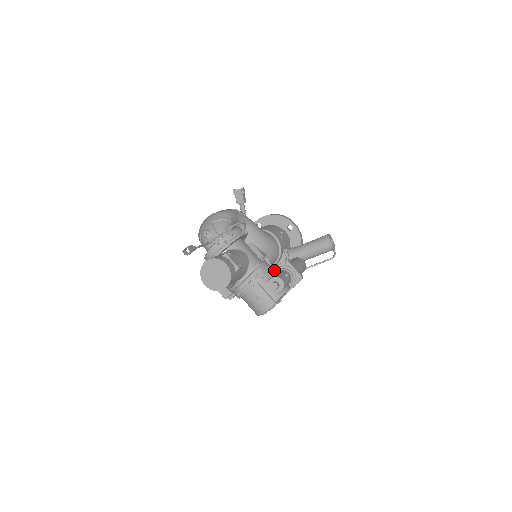
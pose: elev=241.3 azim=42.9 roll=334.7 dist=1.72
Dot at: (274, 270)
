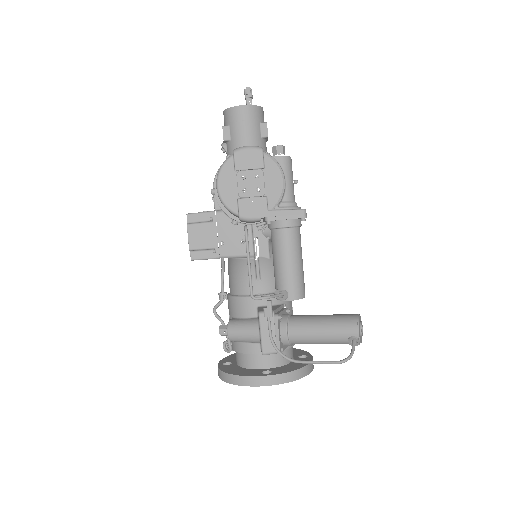
Dot at: occluded
